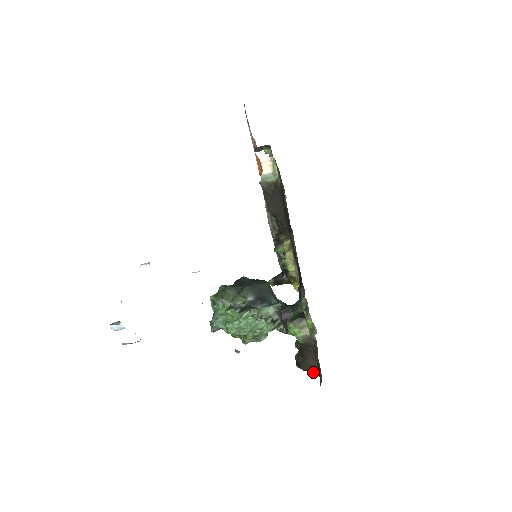
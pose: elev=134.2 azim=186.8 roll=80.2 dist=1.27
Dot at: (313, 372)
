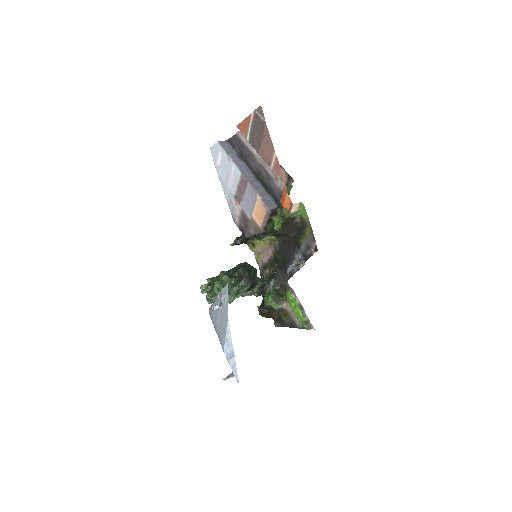
Dot at: occluded
